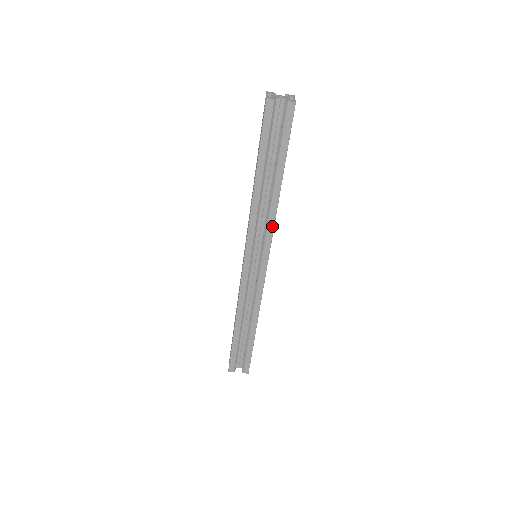
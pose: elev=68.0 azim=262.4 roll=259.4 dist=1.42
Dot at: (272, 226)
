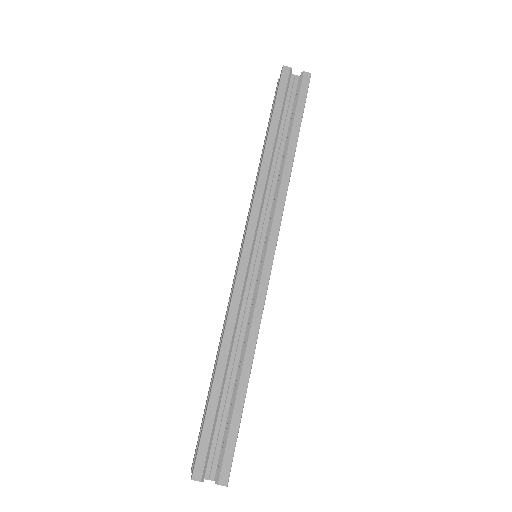
Dot at: (282, 202)
